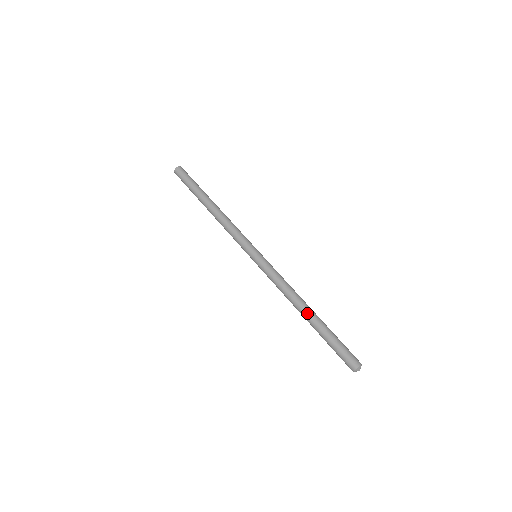
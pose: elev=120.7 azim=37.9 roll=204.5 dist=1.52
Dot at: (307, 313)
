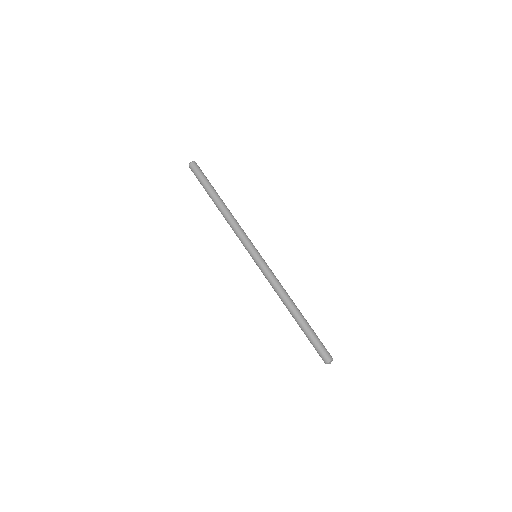
Dot at: (292, 314)
